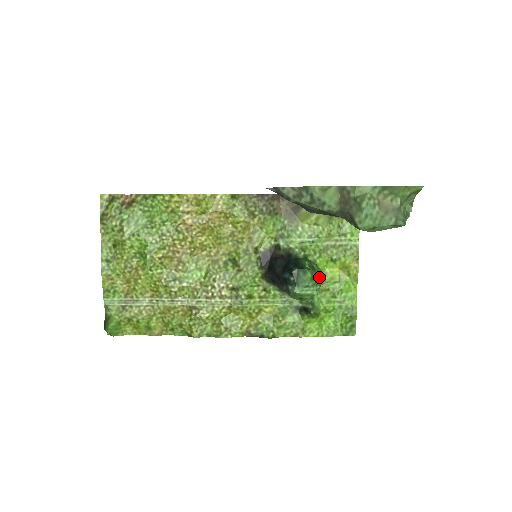
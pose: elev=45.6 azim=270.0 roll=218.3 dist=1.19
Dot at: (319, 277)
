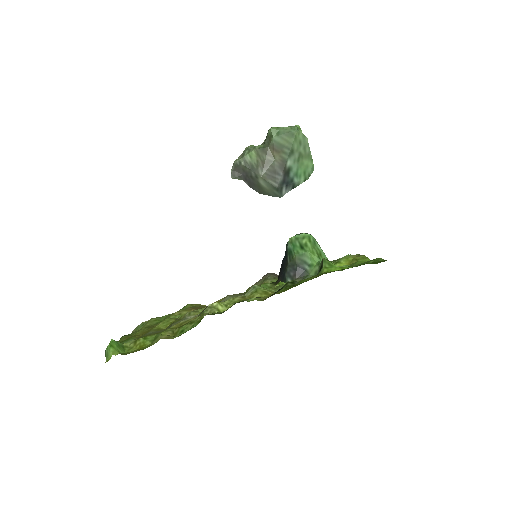
Dot at: occluded
